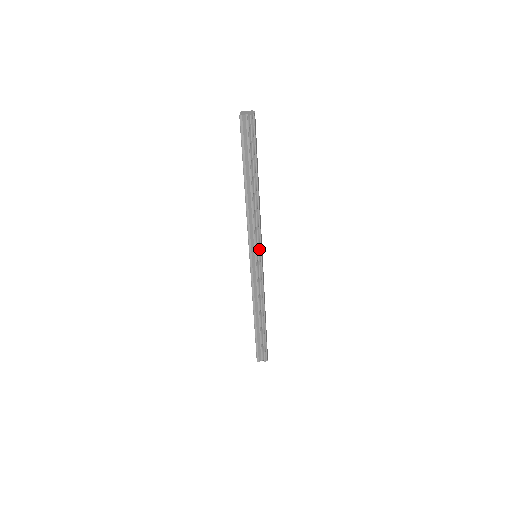
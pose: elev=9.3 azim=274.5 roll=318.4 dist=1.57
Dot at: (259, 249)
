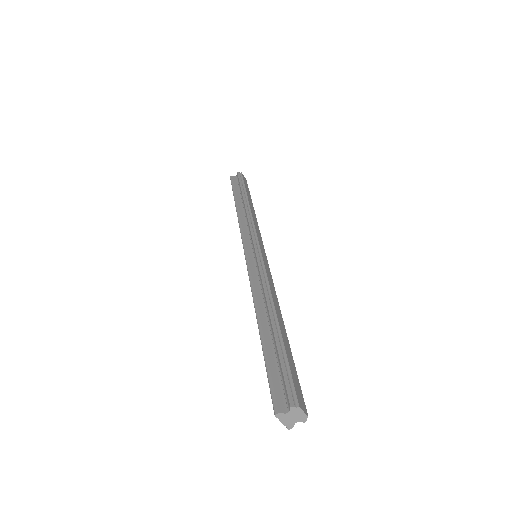
Dot at: (254, 239)
